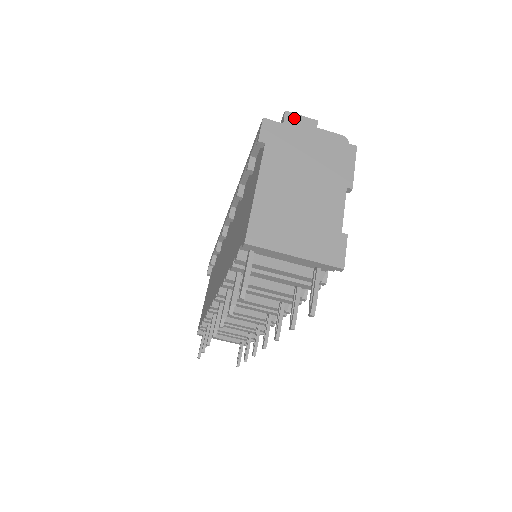
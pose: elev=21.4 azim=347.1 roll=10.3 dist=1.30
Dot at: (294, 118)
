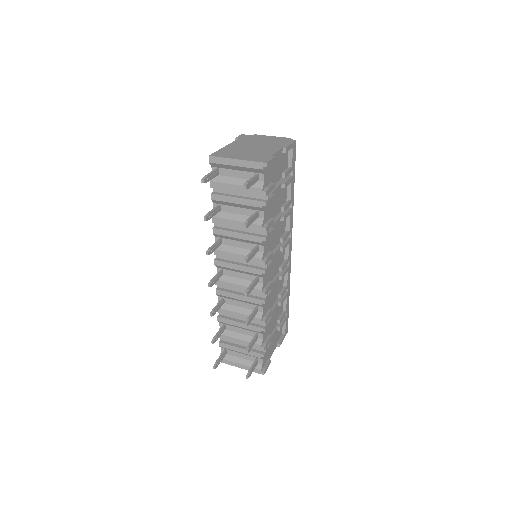
Dot at: occluded
